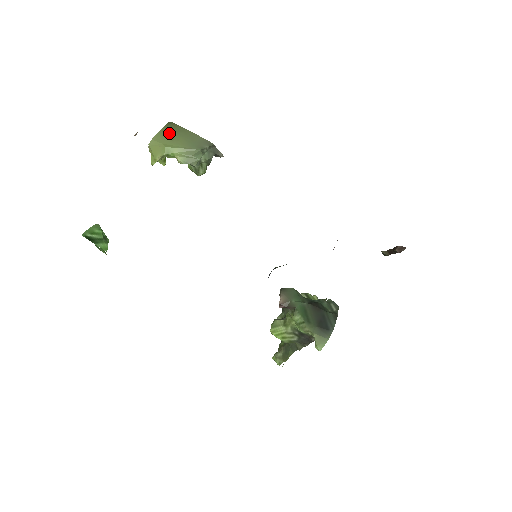
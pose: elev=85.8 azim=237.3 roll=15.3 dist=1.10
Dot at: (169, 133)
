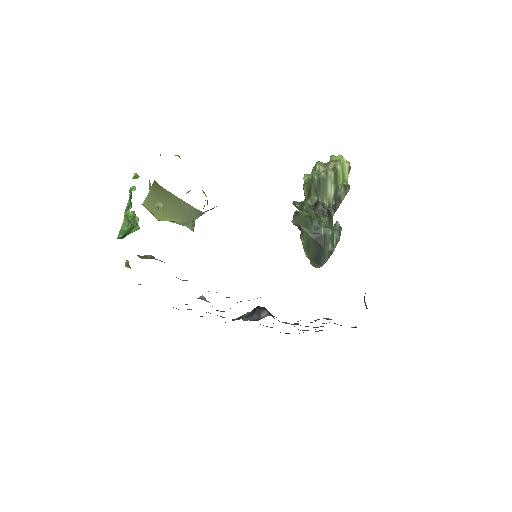
Dot at: (157, 201)
